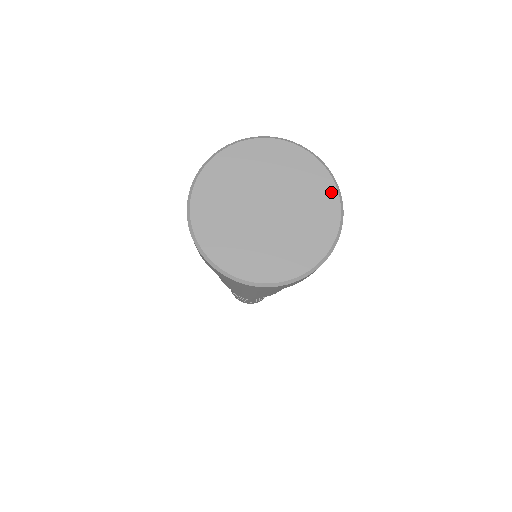
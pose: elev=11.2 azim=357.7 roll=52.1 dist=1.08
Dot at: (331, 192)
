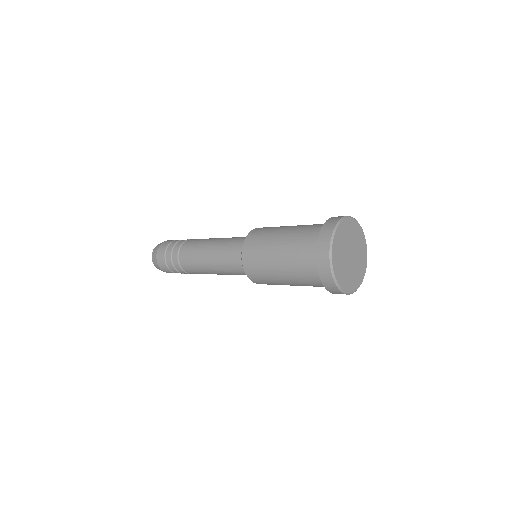
Dot at: (362, 233)
